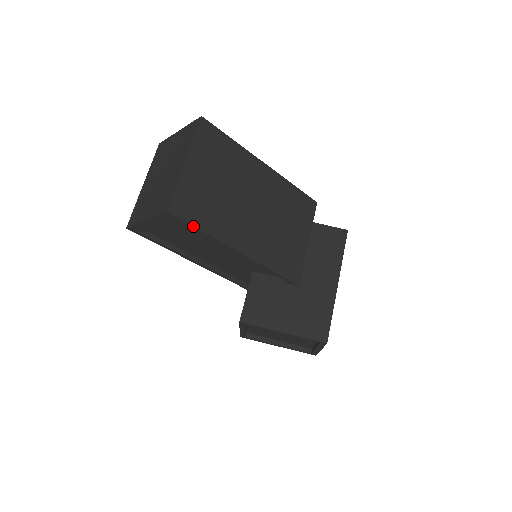
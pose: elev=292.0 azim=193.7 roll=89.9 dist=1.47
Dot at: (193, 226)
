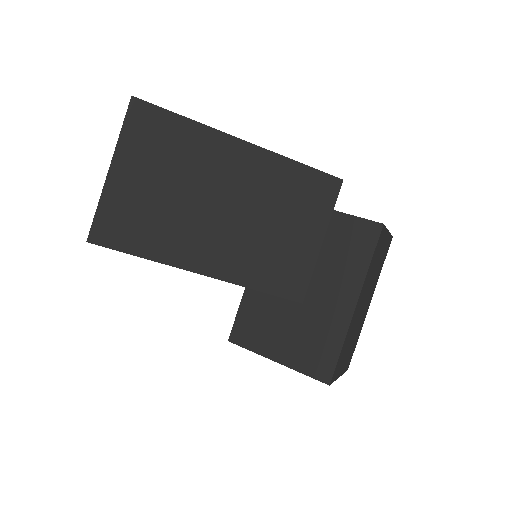
Dot at: (127, 253)
